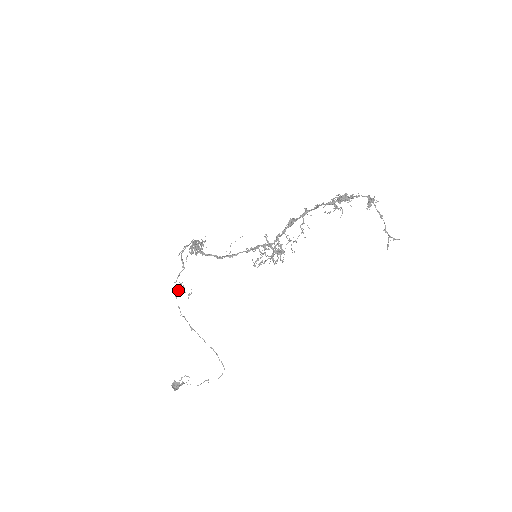
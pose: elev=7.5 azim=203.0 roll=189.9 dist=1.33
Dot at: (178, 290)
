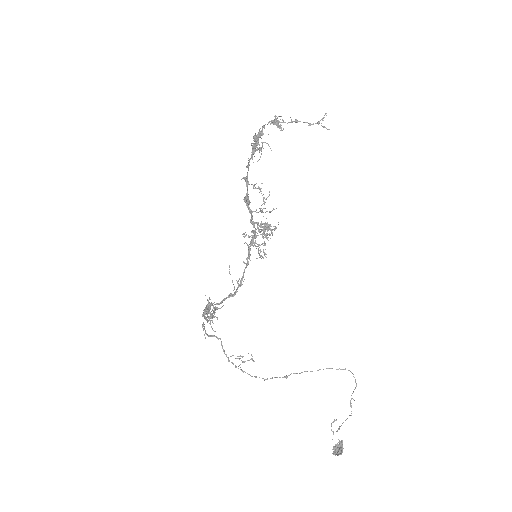
Dot at: occluded
